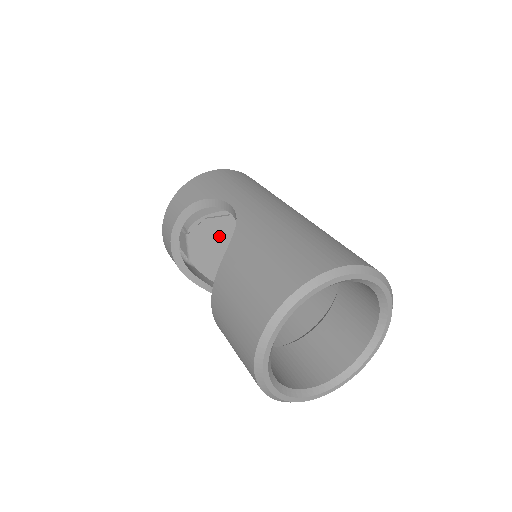
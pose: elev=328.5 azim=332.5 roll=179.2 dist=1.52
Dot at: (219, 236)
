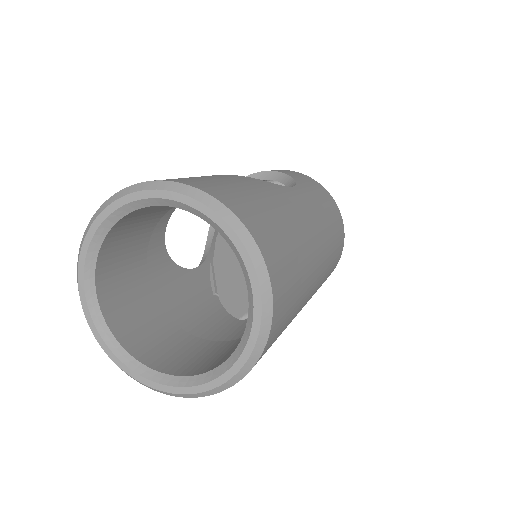
Dot at: occluded
